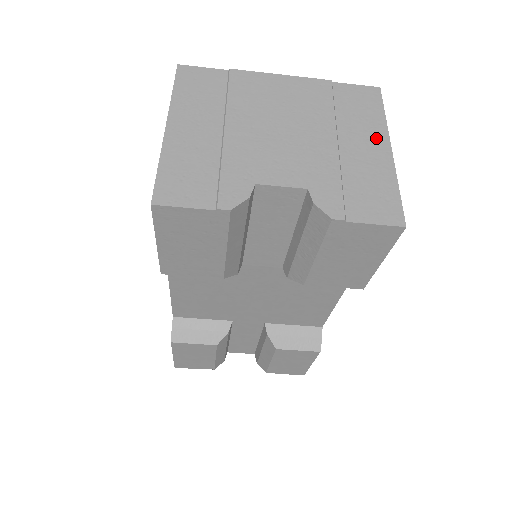
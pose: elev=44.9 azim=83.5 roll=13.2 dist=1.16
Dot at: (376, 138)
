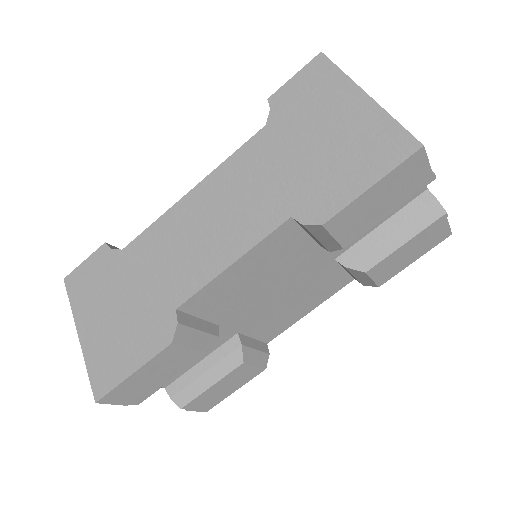
Dot at: occluded
